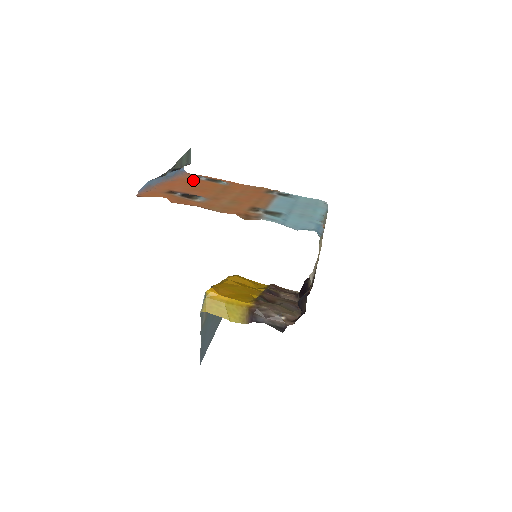
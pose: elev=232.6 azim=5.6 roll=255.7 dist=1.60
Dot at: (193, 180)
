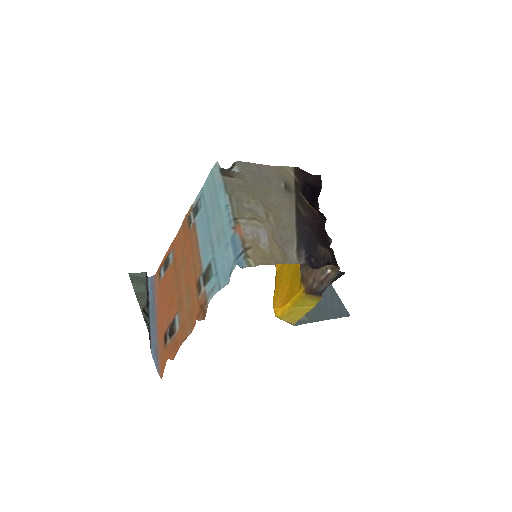
Dot at: (161, 287)
